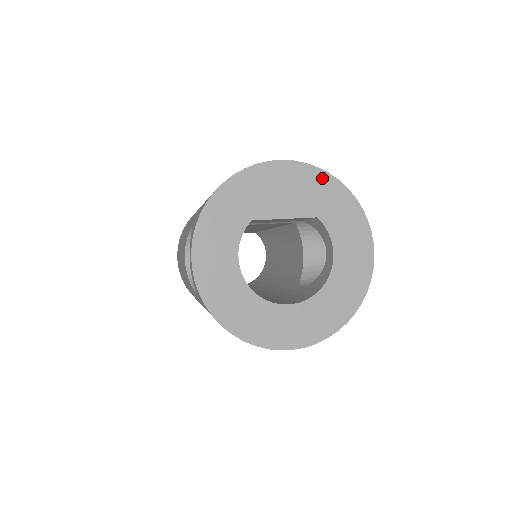
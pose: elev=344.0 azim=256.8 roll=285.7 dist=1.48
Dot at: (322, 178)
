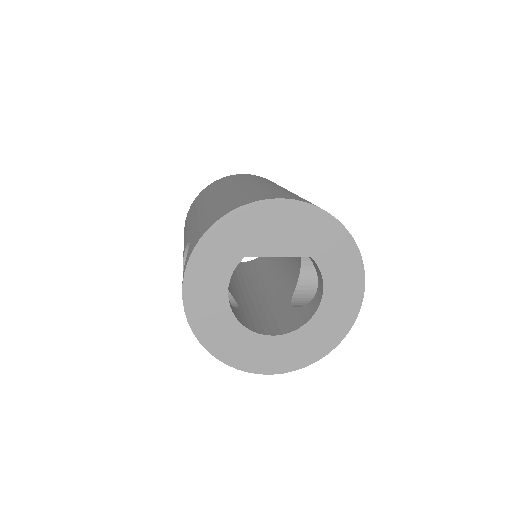
Dot at: (322, 218)
